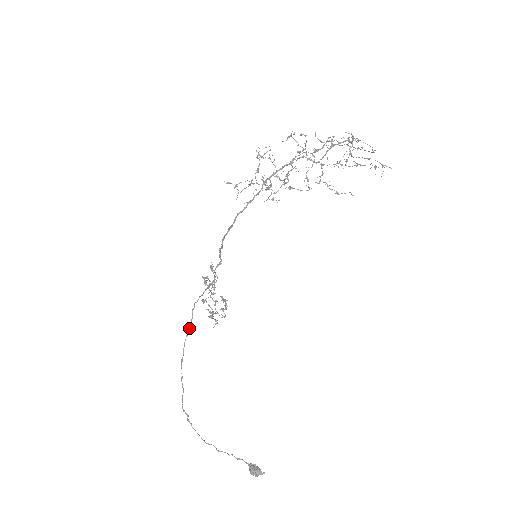
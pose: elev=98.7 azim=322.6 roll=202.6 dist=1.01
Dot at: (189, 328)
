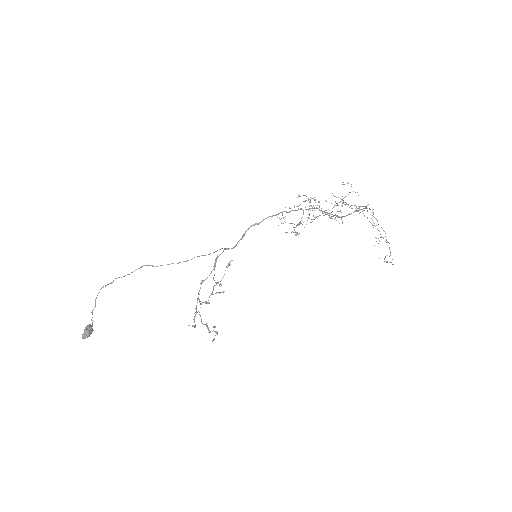
Dot at: (177, 263)
